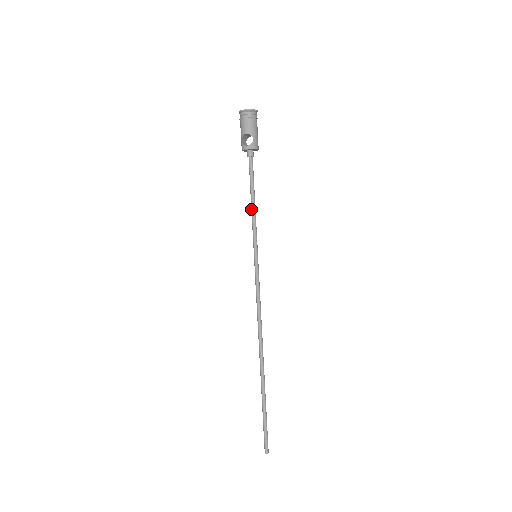
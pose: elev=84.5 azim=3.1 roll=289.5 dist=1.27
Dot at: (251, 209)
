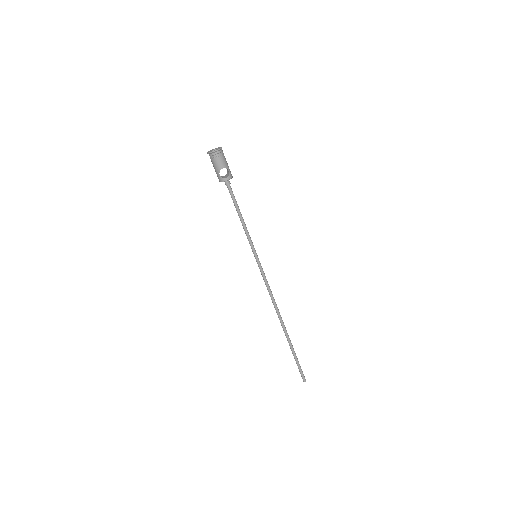
Dot at: (242, 224)
